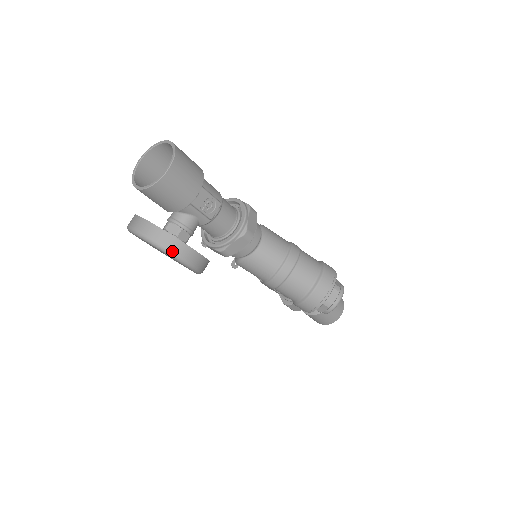
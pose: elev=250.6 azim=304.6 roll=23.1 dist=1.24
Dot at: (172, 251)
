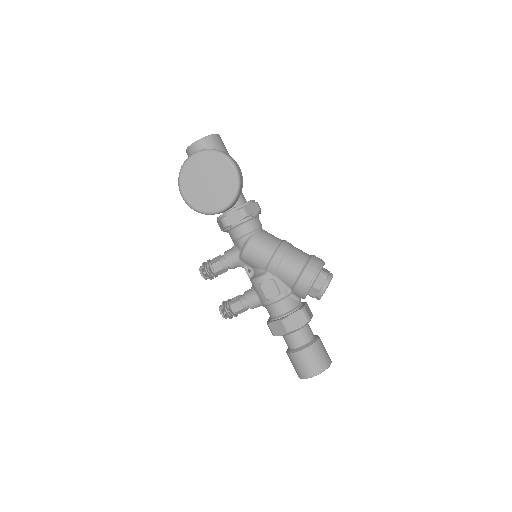
Dot at: (226, 154)
